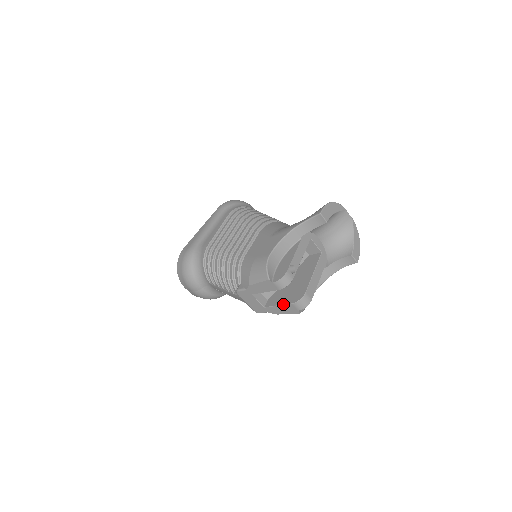
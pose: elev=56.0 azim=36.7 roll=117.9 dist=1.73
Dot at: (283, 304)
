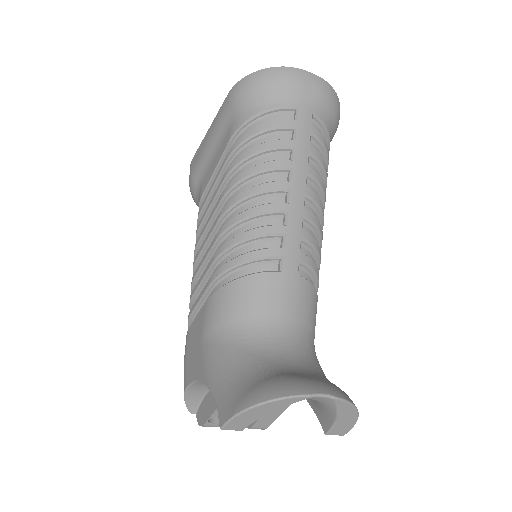
Dot at: occluded
